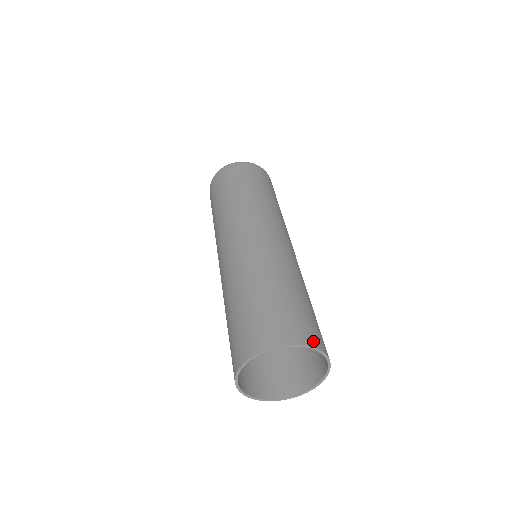
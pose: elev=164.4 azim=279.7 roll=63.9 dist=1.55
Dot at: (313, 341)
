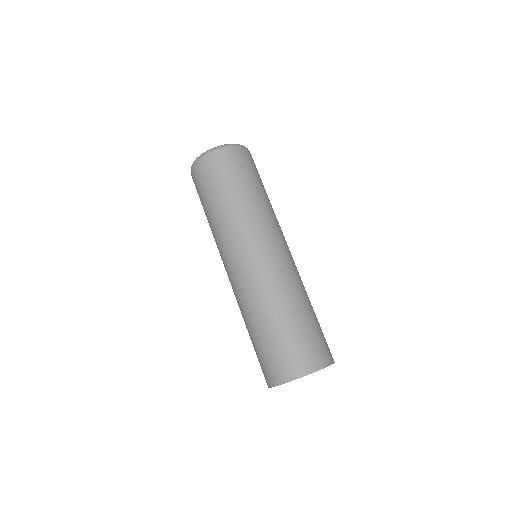
Dot at: (332, 358)
